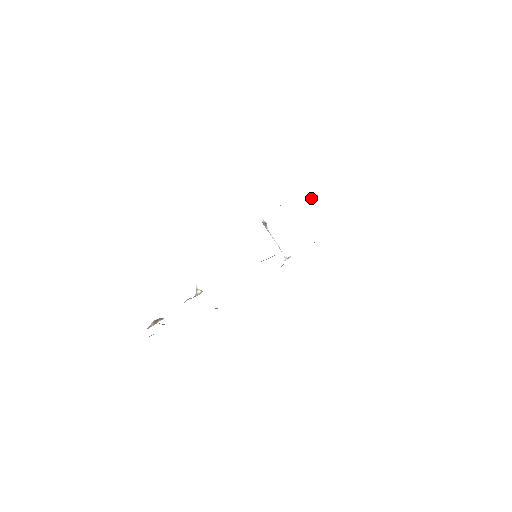
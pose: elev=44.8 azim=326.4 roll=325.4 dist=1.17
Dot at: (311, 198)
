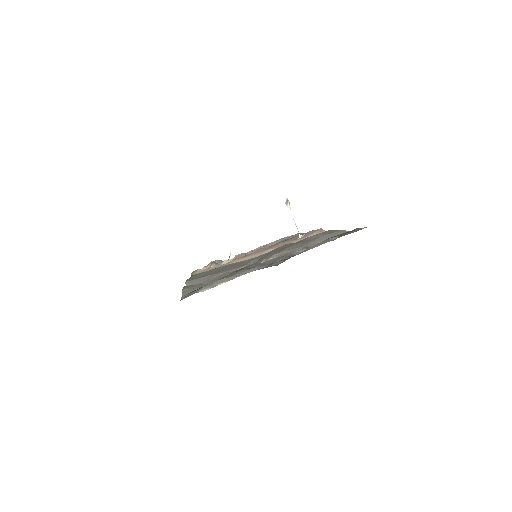
Dot at: (265, 259)
